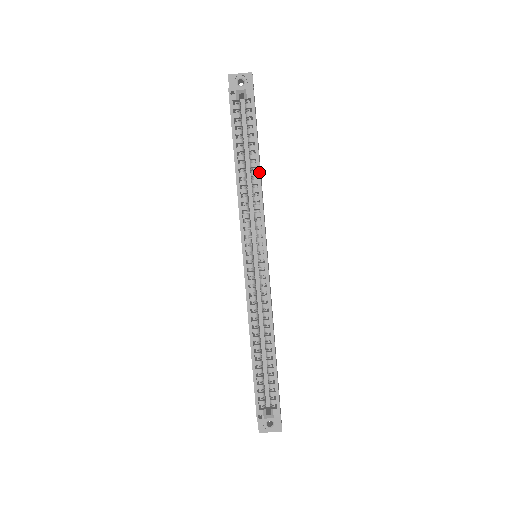
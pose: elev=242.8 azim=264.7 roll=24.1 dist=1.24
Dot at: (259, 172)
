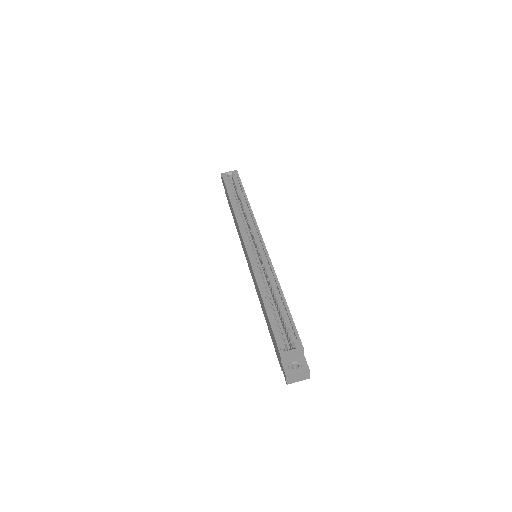
Dot at: (248, 202)
